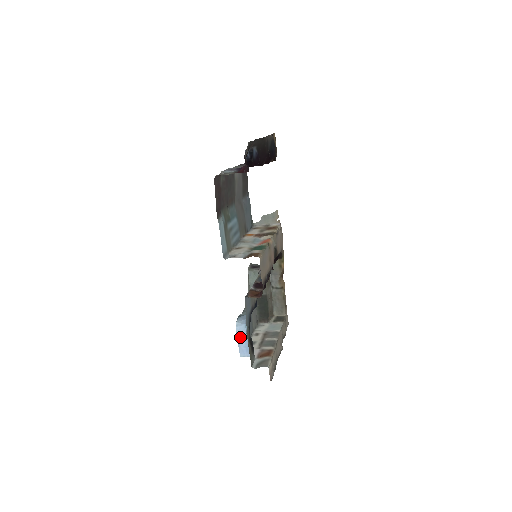
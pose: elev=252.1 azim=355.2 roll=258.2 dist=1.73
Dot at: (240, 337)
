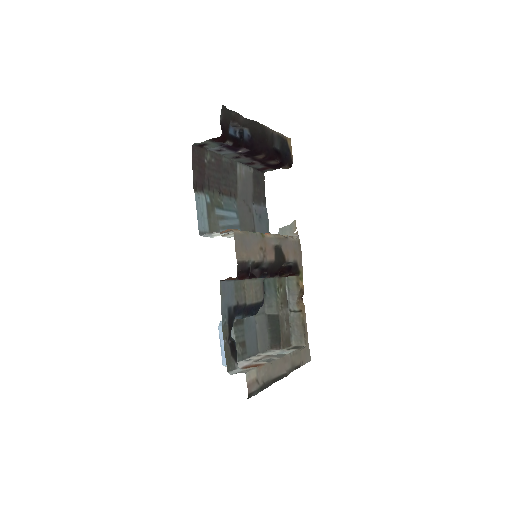
Dot at: occluded
